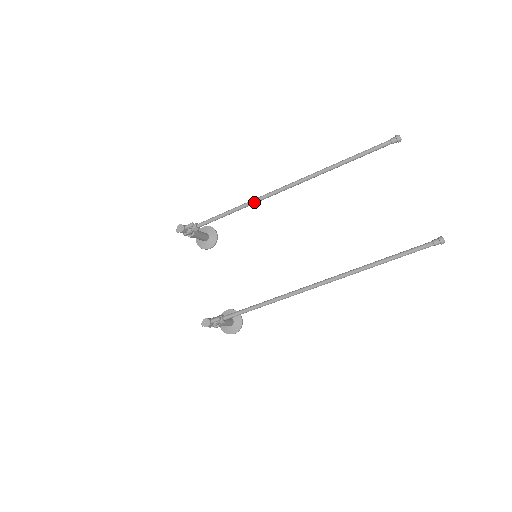
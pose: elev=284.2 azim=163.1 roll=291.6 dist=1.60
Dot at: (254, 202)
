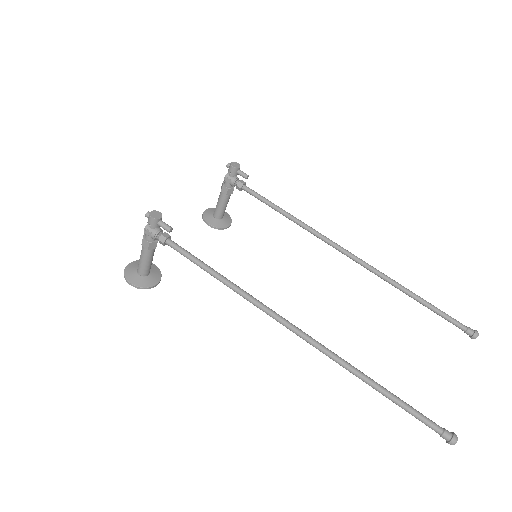
Dot at: (310, 229)
